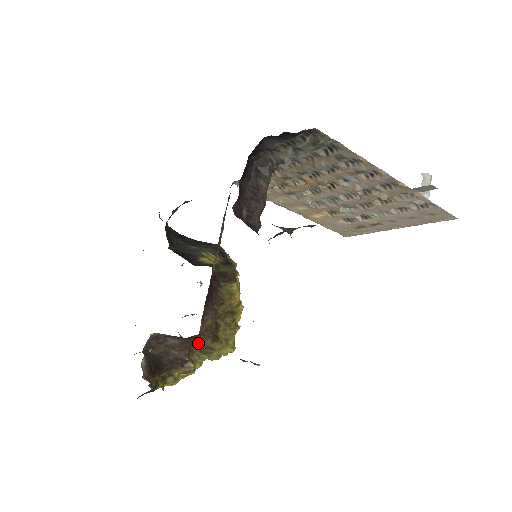
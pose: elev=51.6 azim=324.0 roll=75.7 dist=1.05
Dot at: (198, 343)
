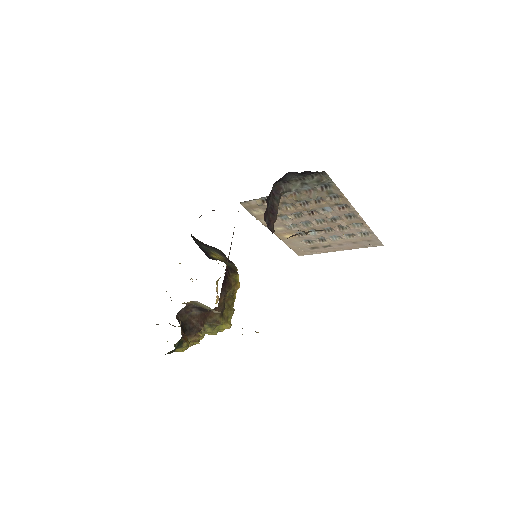
Dot at: (210, 317)
